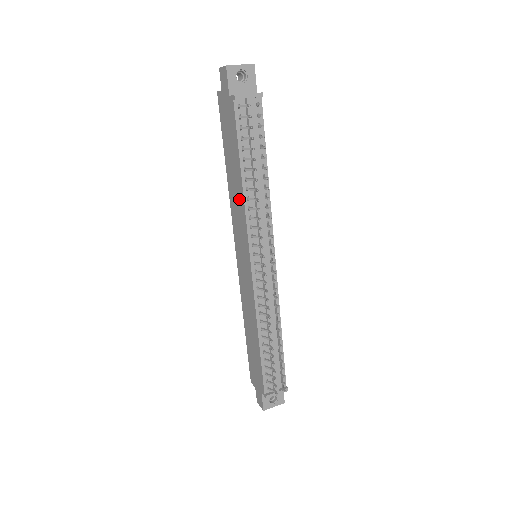
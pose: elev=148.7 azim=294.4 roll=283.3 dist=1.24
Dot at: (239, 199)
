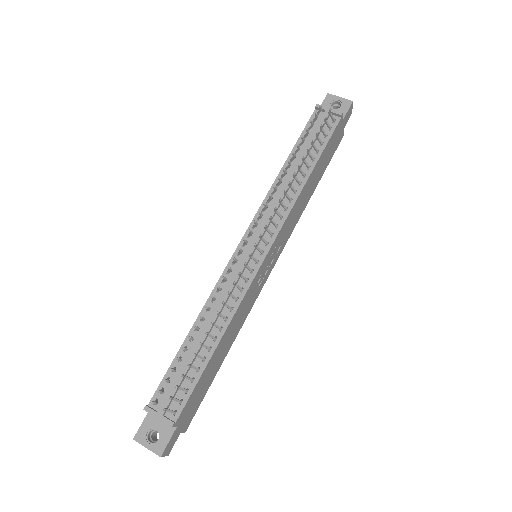
Dot at: occluded
